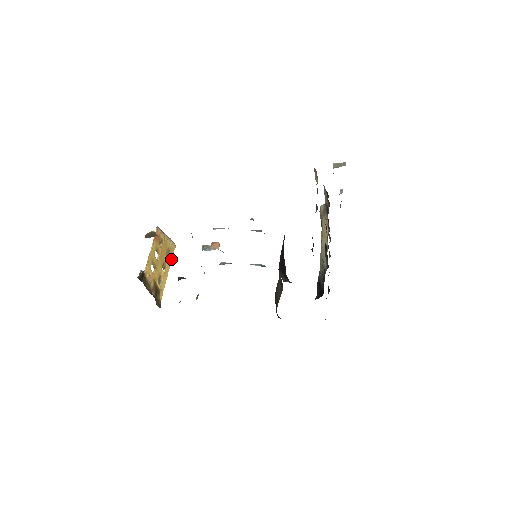
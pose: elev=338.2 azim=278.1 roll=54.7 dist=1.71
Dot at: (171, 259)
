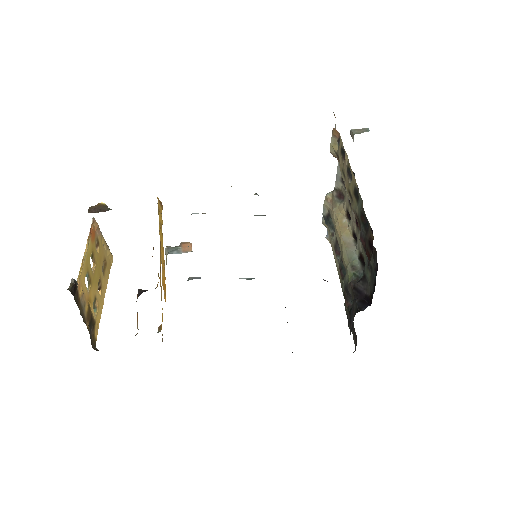
Dot at: (107, 277)
